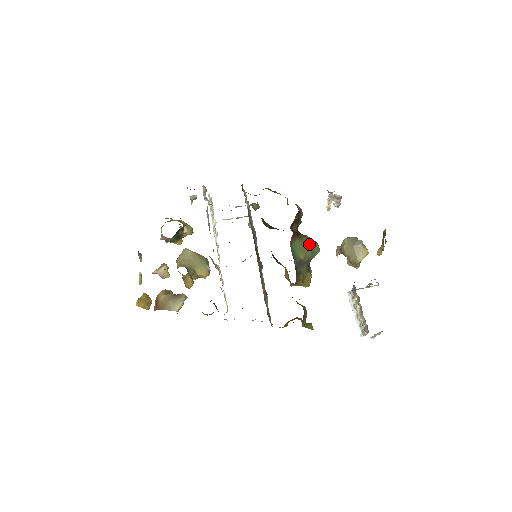
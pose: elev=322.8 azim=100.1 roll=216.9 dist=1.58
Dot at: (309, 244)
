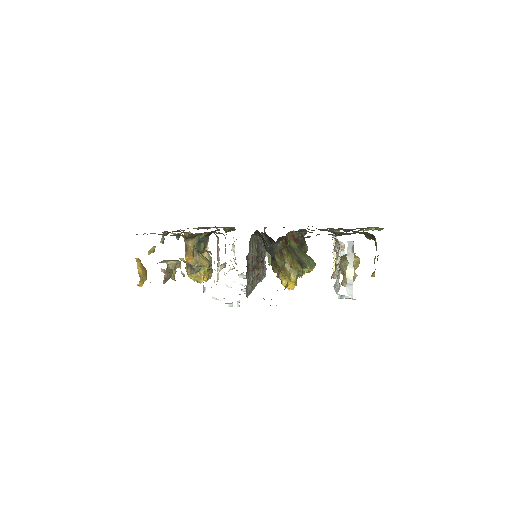
Dot at: (306, 255)
